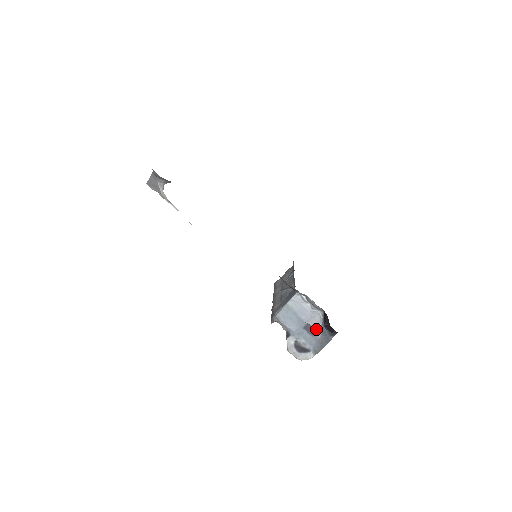
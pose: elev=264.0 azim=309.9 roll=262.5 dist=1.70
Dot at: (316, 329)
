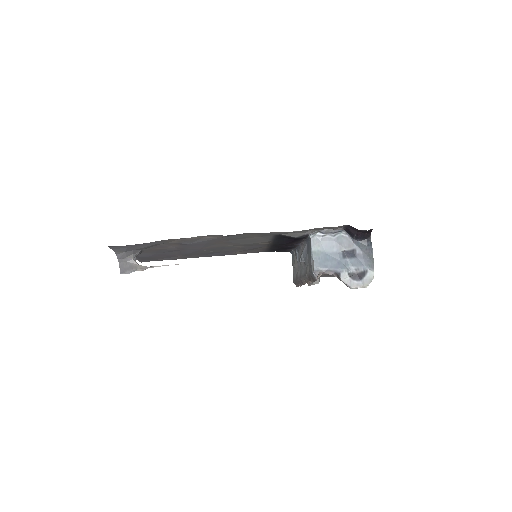
Dot at: (353, 249)
